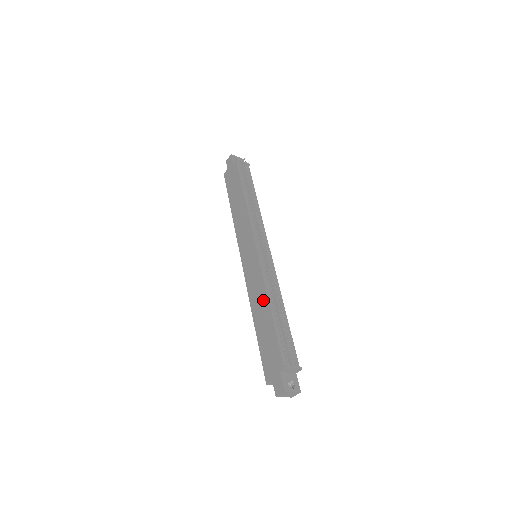
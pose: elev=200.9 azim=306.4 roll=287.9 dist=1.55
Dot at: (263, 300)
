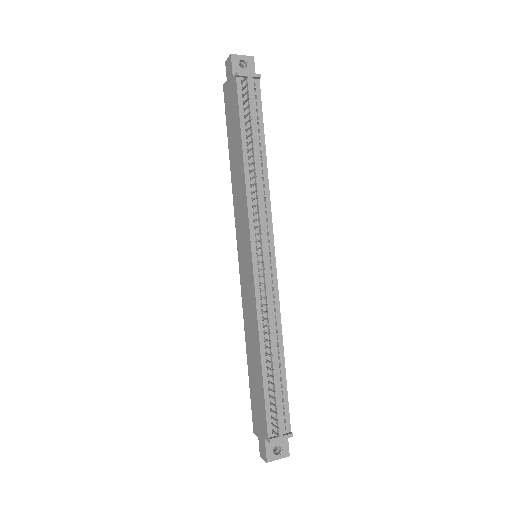
Dot at: (255, 338)
